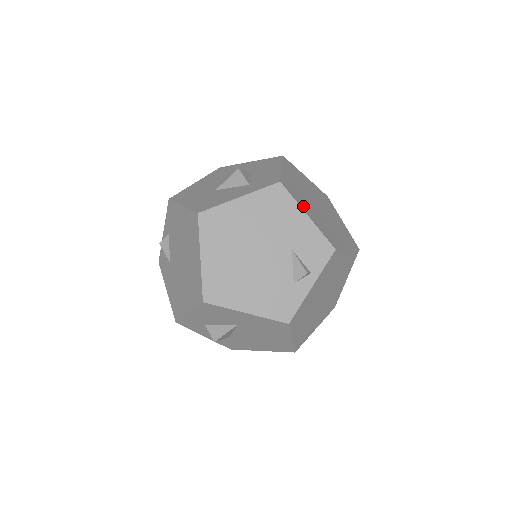
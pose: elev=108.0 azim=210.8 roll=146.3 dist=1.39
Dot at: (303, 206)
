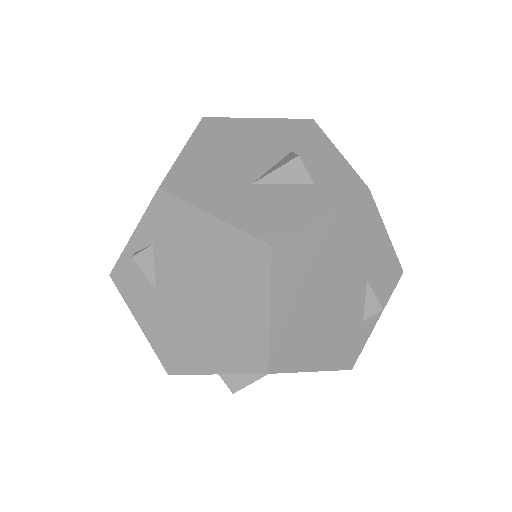
Dot at: occluded
